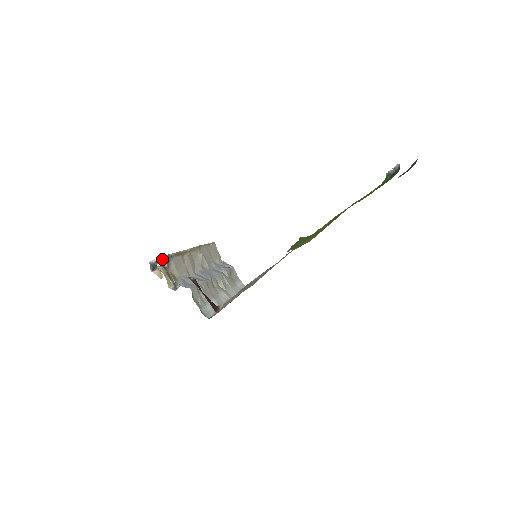
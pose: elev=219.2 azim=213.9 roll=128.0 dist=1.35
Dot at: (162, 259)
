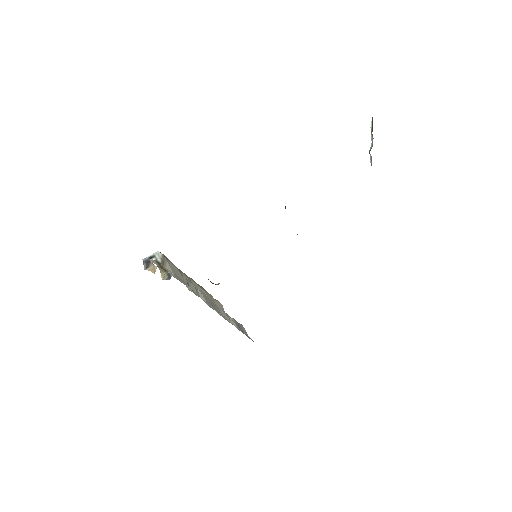
Dot at: (156, 254)
